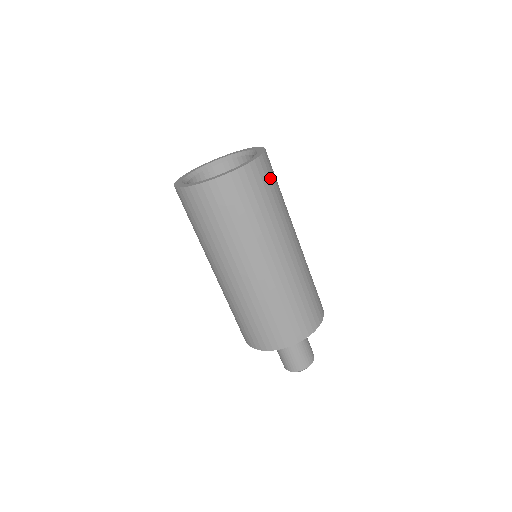
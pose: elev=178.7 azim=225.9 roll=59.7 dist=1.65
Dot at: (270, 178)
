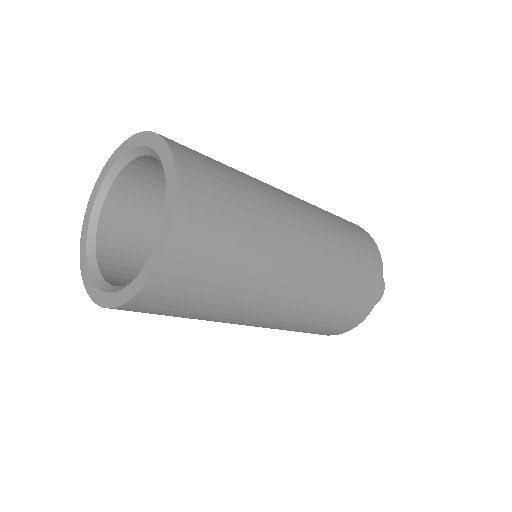
Dot at: (187, 289)
